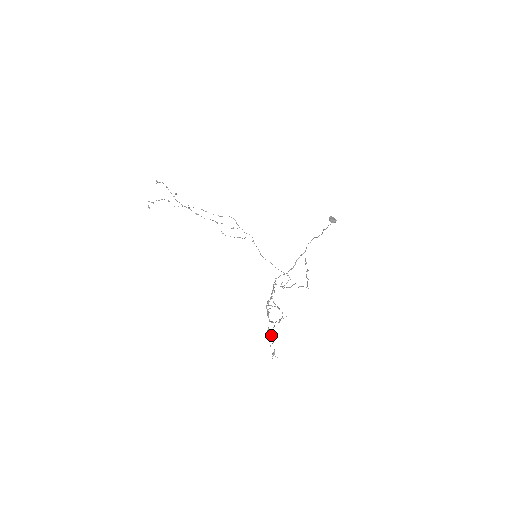
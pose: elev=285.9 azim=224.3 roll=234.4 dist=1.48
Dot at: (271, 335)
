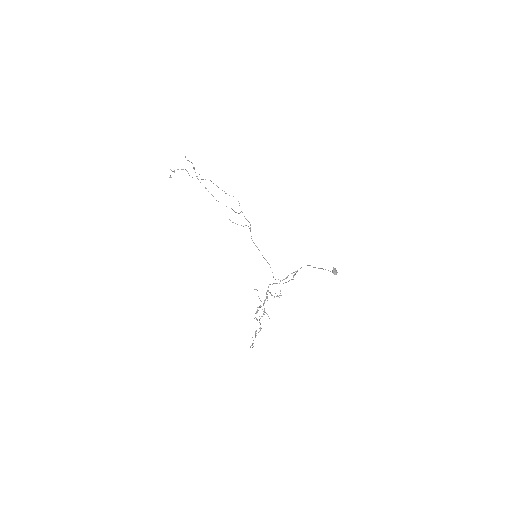
Dot at: occluded
